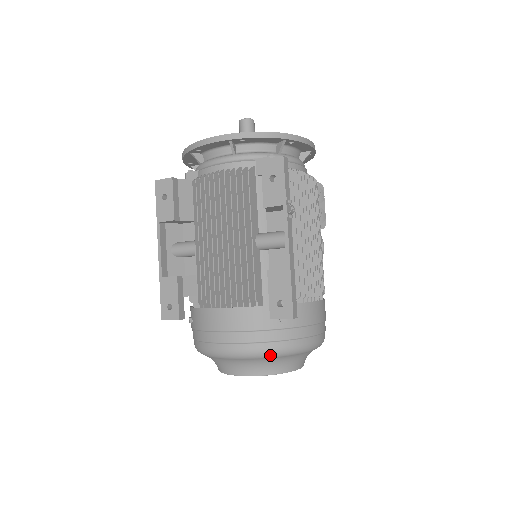
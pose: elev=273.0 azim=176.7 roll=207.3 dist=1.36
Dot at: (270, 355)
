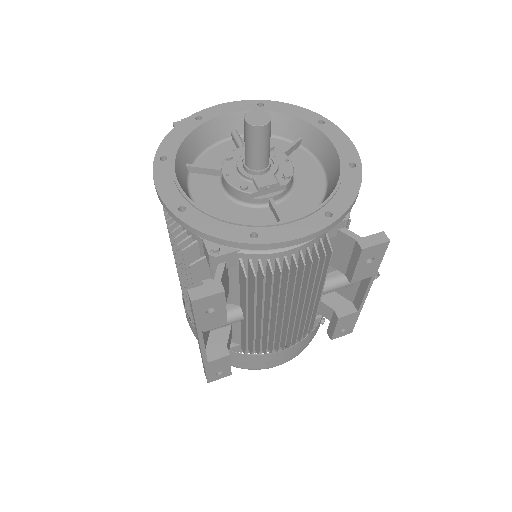
Dot at: occluded
